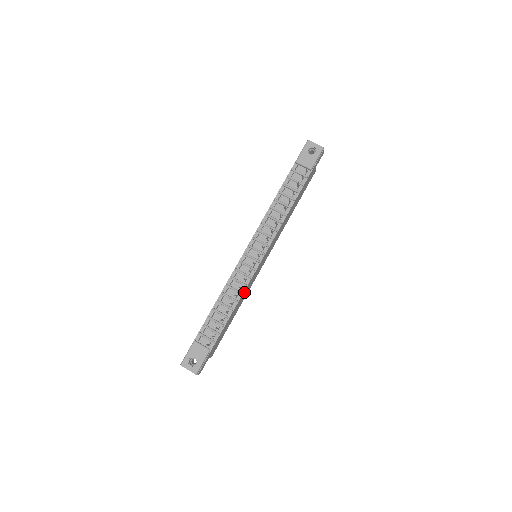
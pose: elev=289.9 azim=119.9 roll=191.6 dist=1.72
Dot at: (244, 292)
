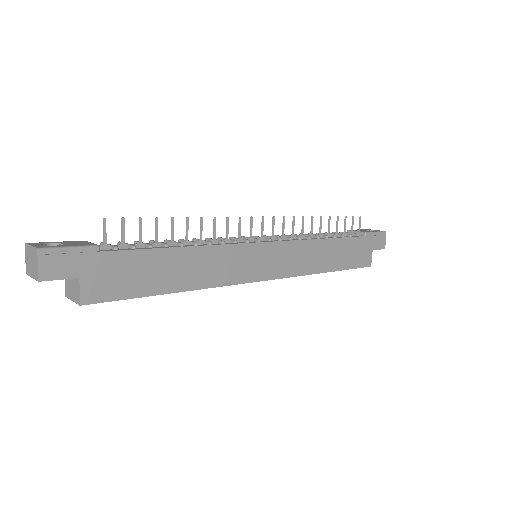
Dot at: (215, 252)
